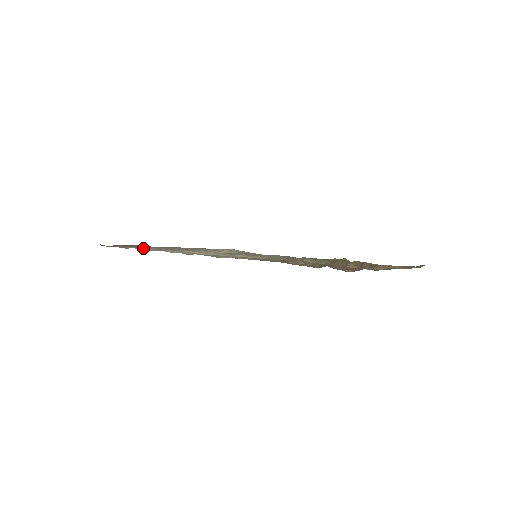
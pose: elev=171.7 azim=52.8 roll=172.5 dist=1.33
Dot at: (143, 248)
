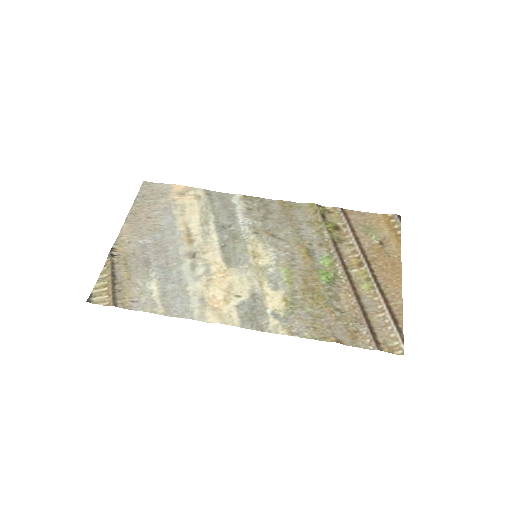
Dot at: (148, 299)
